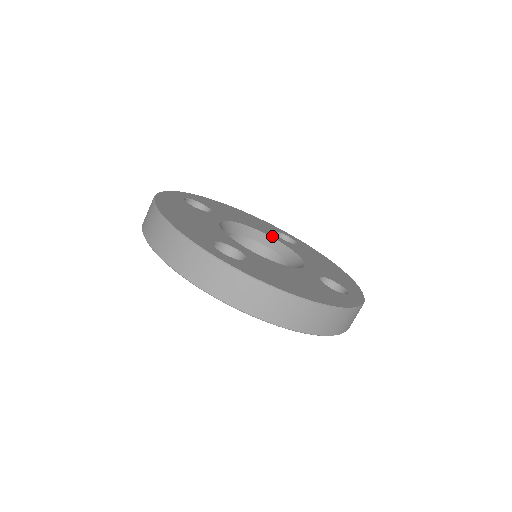
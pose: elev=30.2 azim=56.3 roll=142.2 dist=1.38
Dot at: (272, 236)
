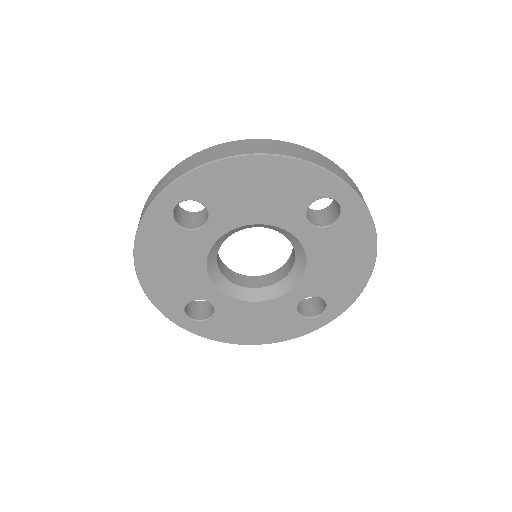
Dot at: (292, 229)
